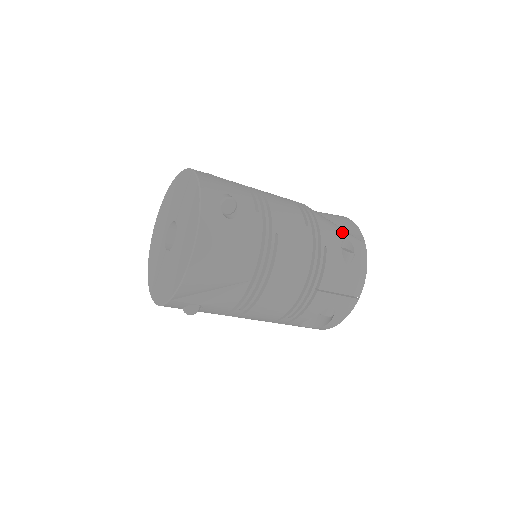
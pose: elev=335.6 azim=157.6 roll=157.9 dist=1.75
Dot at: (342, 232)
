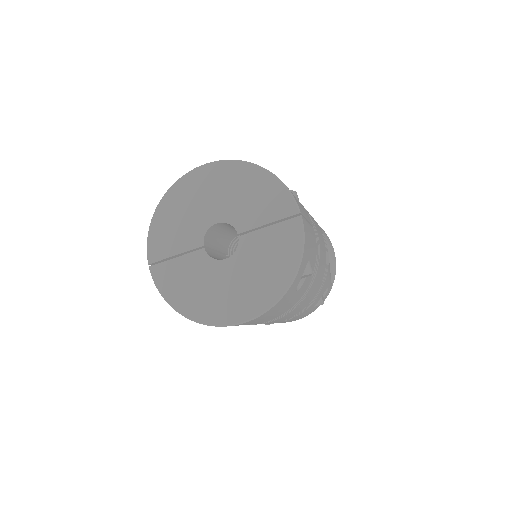
Dot at: (330, 279)
